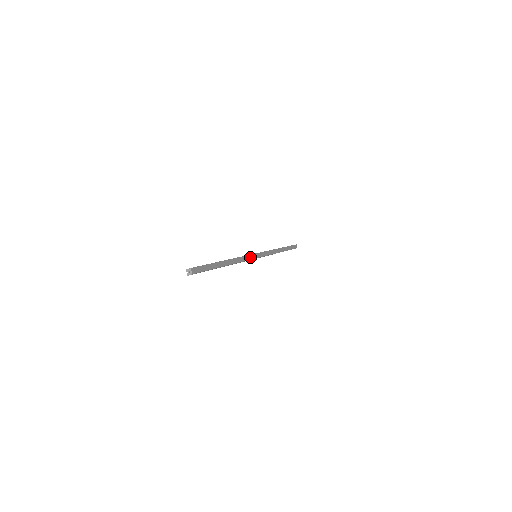
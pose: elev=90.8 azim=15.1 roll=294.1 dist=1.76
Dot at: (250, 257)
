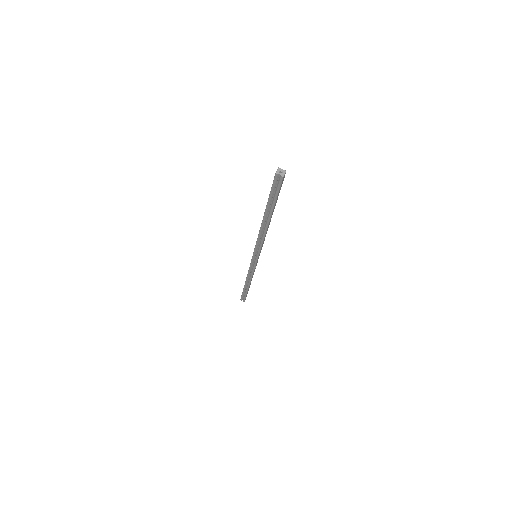
Dot at: occluded
